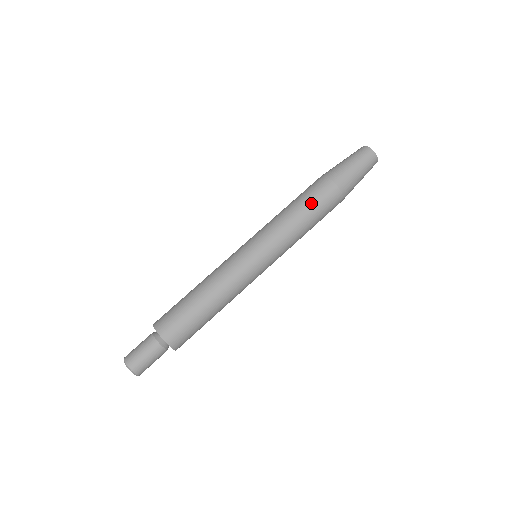
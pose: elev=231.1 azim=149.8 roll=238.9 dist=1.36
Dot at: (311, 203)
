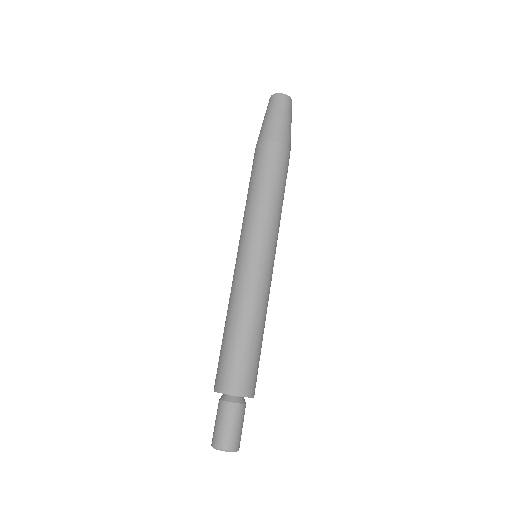
Dot at: occluded
